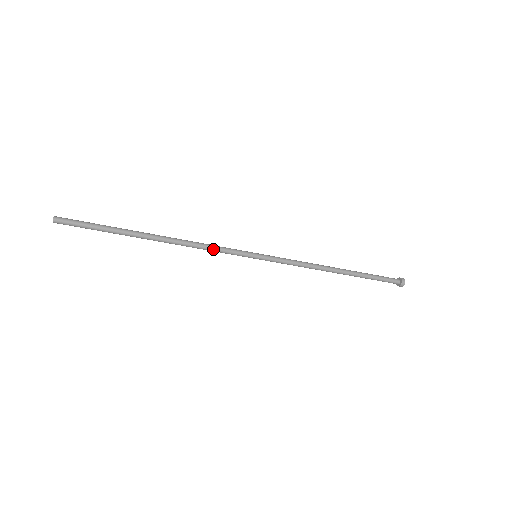
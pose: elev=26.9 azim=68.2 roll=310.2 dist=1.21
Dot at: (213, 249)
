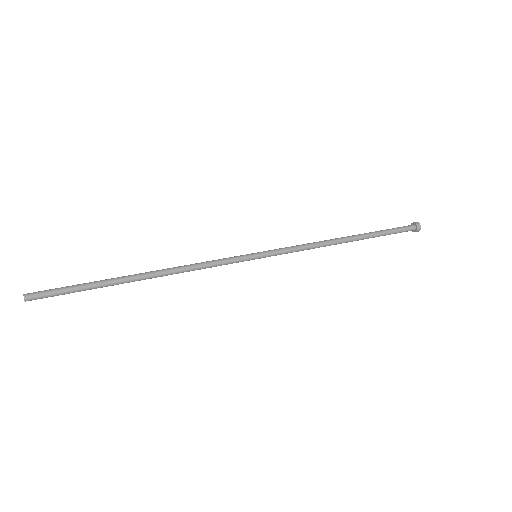
Dot at: (208, 266)
